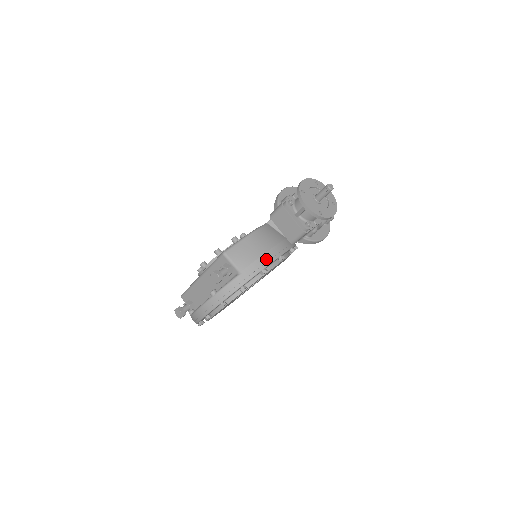
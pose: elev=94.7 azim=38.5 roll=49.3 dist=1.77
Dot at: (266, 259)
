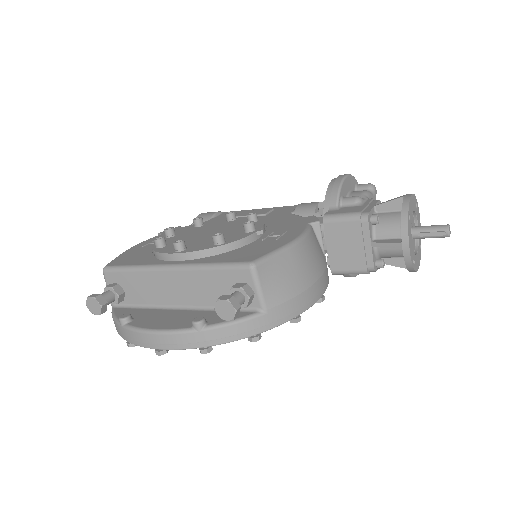
Dot at: (307, 299)
